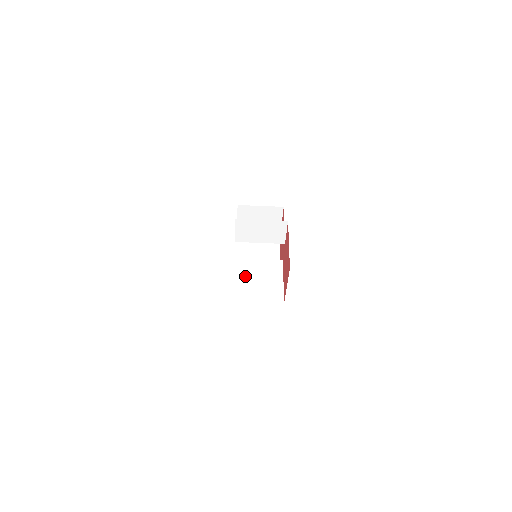
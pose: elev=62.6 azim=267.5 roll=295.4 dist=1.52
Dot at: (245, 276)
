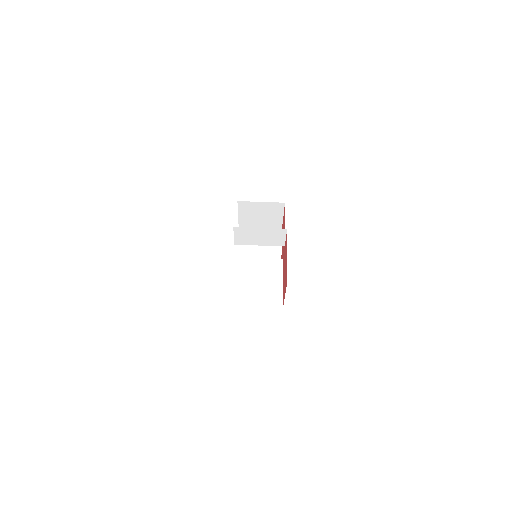
Dot at: (245, 278)
